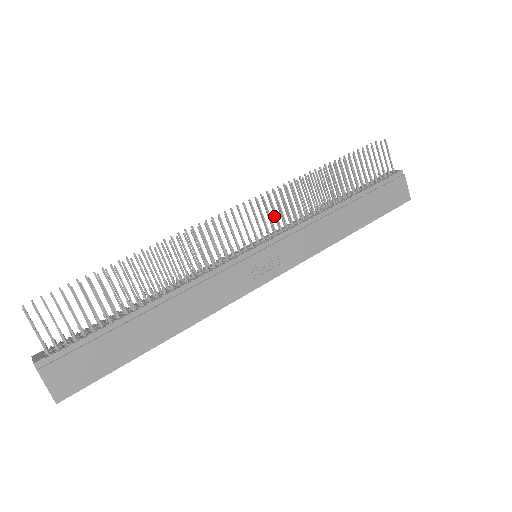
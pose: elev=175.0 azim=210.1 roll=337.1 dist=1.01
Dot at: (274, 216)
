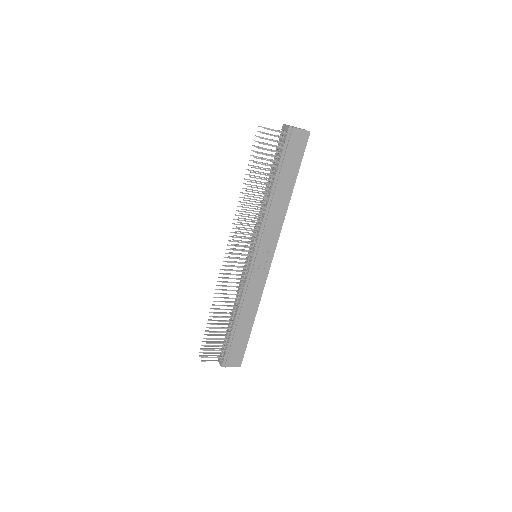
Dot at: (246, 230)
